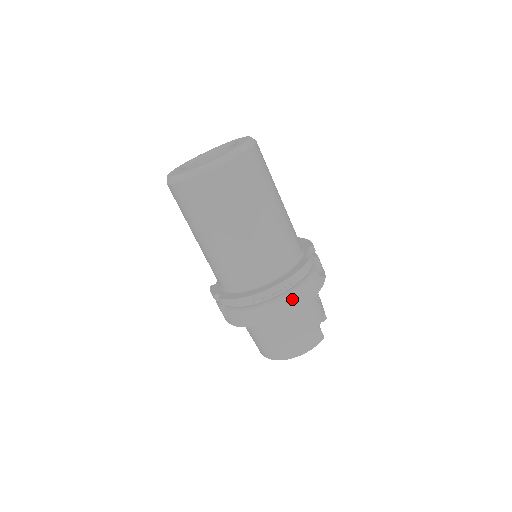
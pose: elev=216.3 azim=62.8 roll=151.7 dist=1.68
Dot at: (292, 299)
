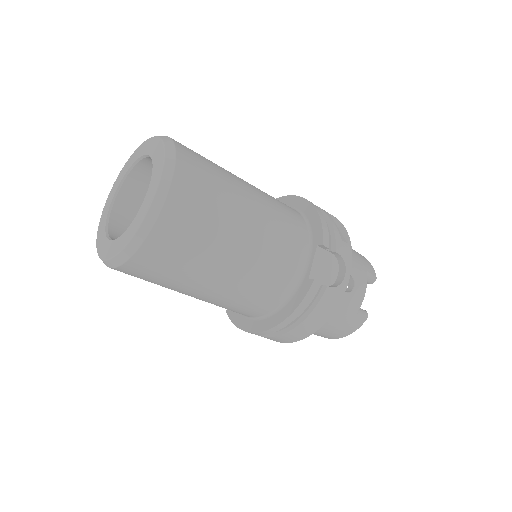
Dot at: (300, 330)
